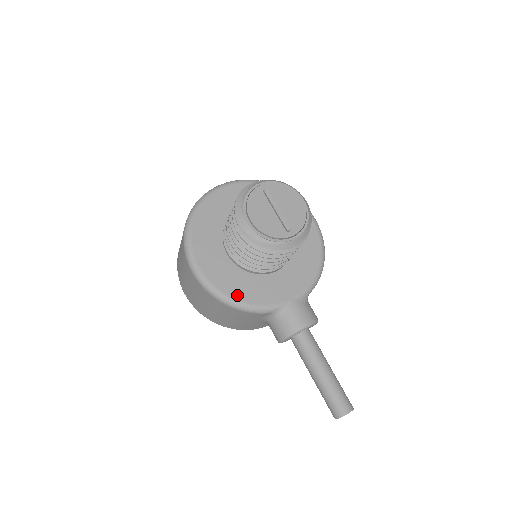
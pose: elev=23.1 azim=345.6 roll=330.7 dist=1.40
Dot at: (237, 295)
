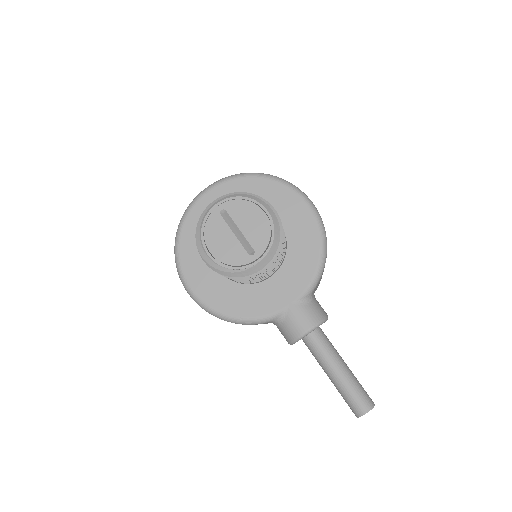
Dot at: (232, 311)
